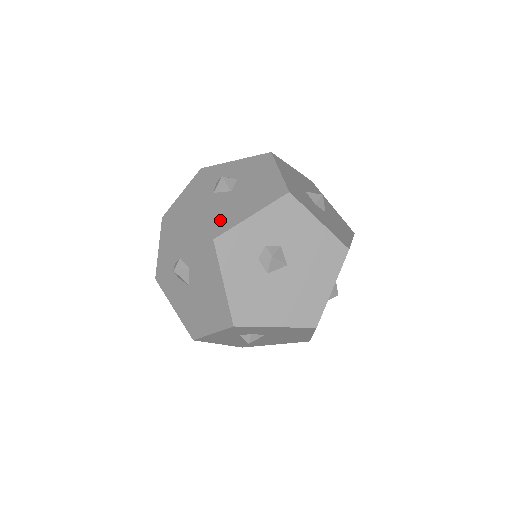
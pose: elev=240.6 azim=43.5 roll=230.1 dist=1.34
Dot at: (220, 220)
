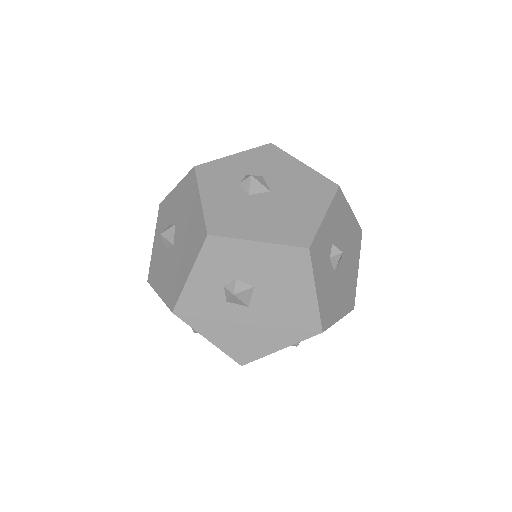
Dot at: (294, 226)
